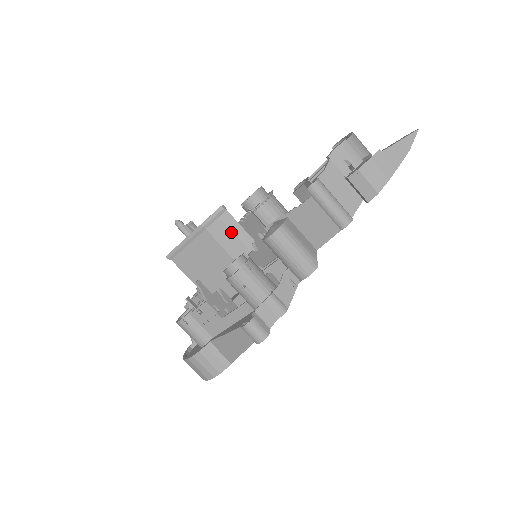
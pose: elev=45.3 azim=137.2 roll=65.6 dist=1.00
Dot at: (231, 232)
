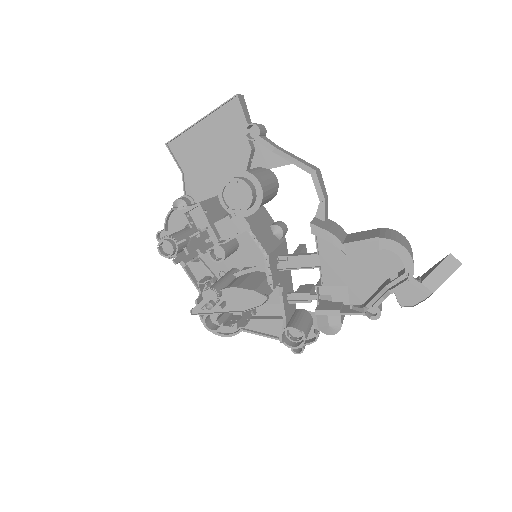
Dot at: occluded
